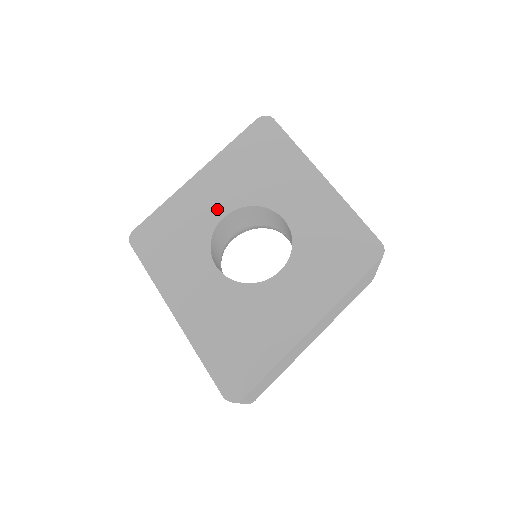
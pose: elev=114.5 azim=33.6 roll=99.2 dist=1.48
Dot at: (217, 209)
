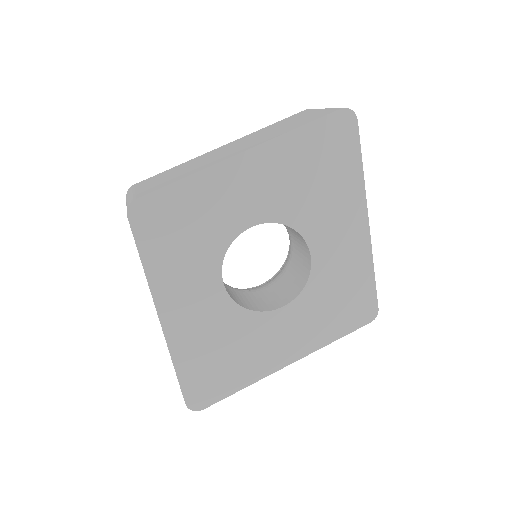
Dot at: (248, 213)
